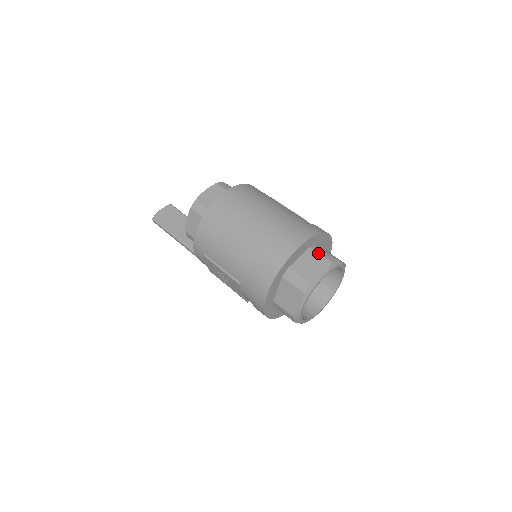
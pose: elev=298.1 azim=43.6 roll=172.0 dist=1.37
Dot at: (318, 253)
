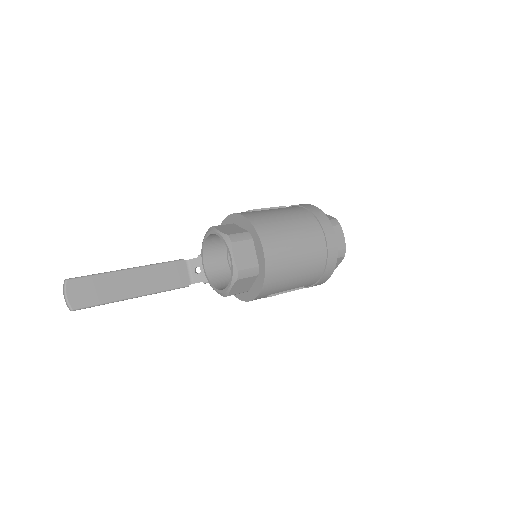
Dot at: occluded
